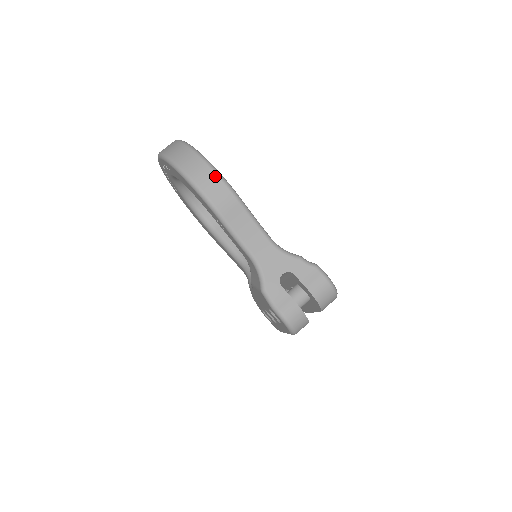
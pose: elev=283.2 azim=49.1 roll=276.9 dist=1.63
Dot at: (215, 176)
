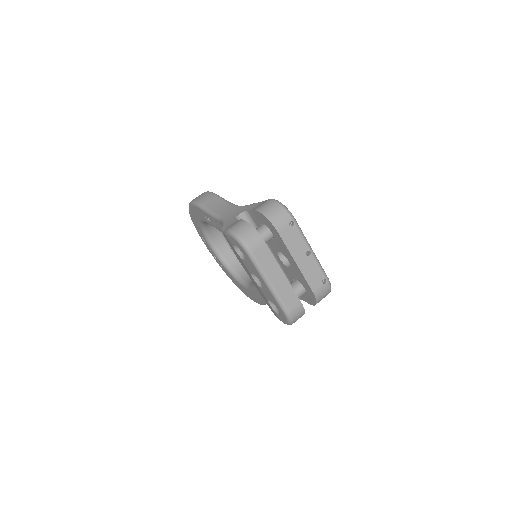
Dot at: occluded
